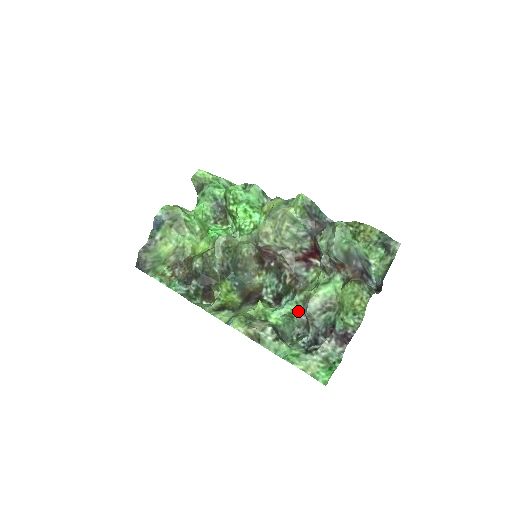
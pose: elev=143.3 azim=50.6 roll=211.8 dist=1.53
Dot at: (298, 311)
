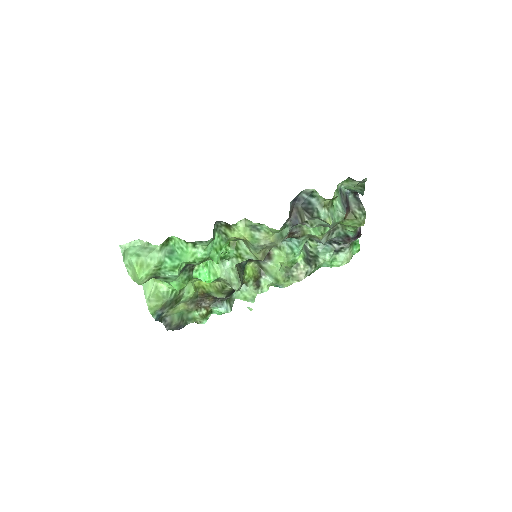
Dot at: occluded
